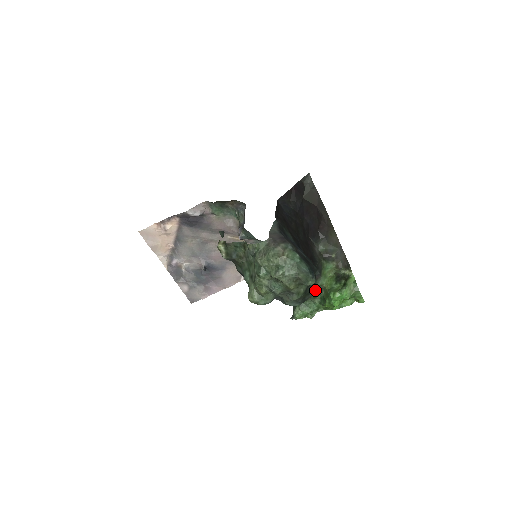
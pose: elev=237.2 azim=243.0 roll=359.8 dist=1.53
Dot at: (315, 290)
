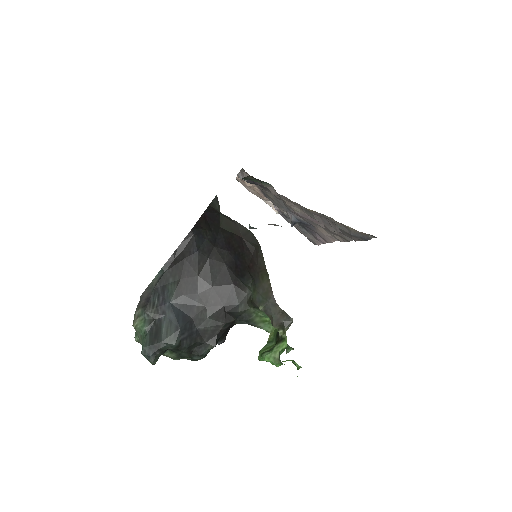
Dot at: occluded
